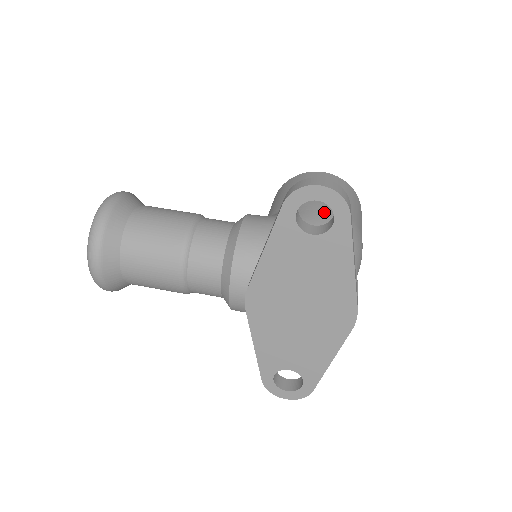
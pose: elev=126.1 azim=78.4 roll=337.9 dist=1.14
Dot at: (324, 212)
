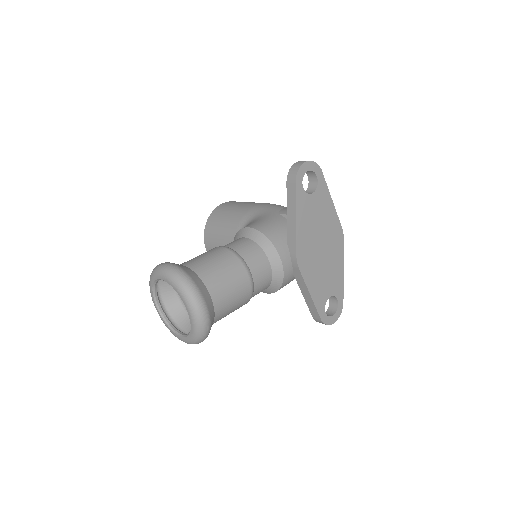
Dot at: (271, 205)
